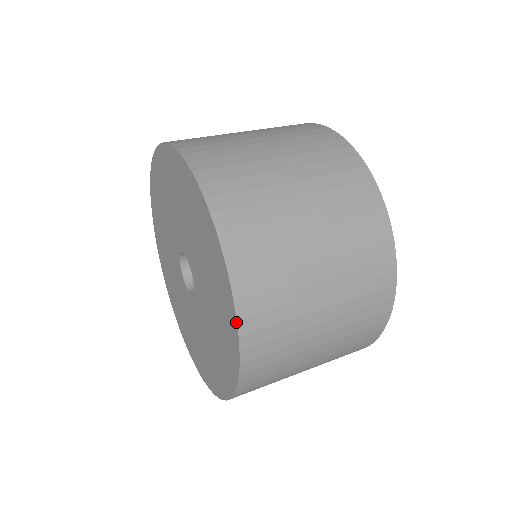
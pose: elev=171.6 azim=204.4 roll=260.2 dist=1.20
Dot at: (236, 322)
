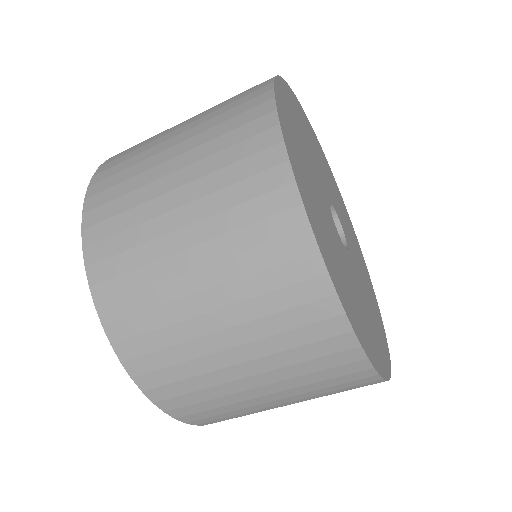
Dot at: (122, 364)
